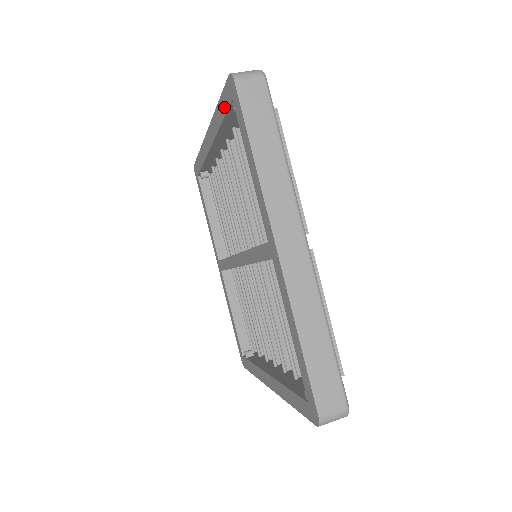
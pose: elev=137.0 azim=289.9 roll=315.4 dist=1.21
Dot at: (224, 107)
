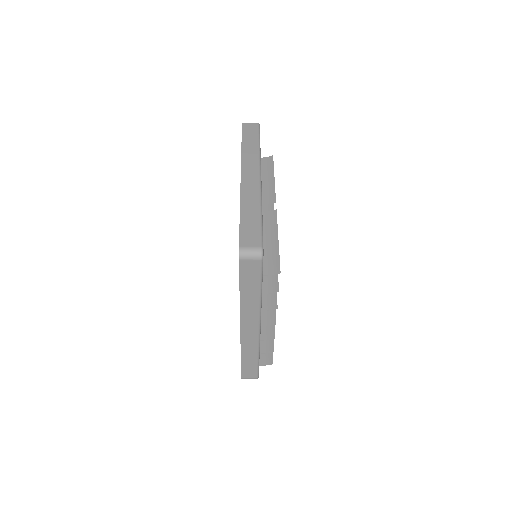
Dot at: occluded
